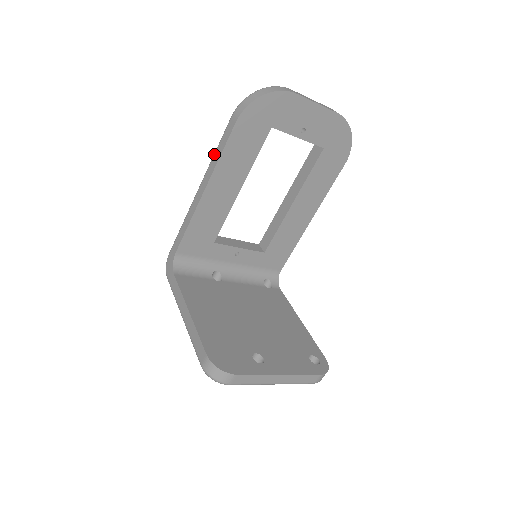
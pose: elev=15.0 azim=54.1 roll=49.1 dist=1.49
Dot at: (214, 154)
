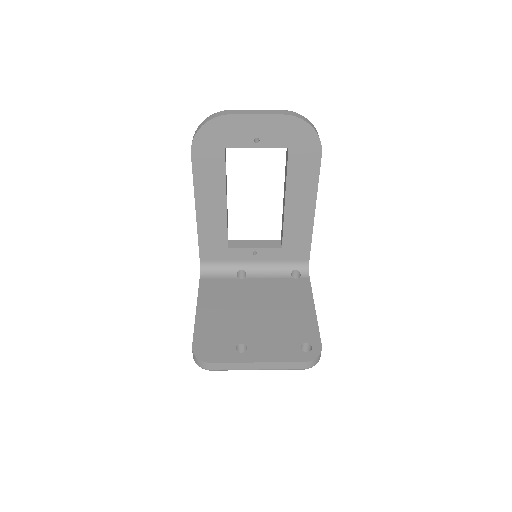
Dot at: occluded
